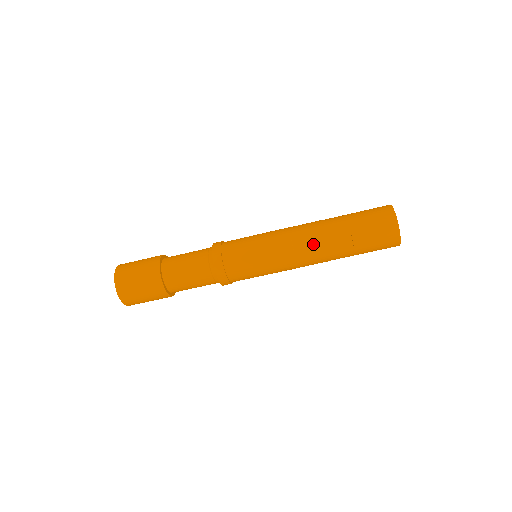
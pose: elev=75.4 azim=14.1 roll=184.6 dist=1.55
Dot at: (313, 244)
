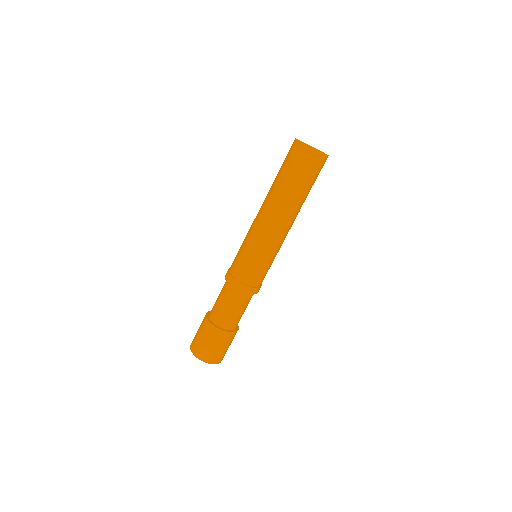
Dot at: (275, 214)
